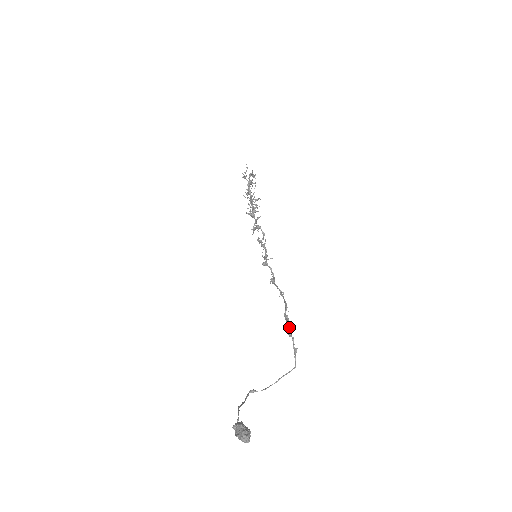
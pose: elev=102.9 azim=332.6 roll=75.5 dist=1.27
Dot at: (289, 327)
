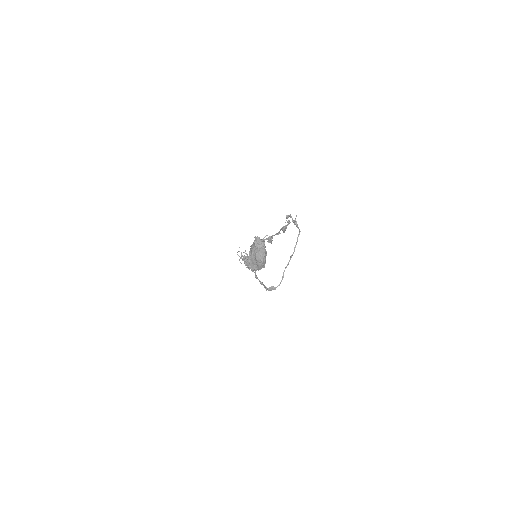
Dot at: occluded
